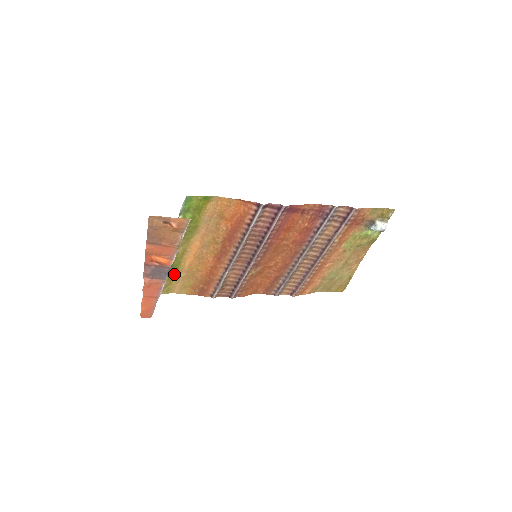
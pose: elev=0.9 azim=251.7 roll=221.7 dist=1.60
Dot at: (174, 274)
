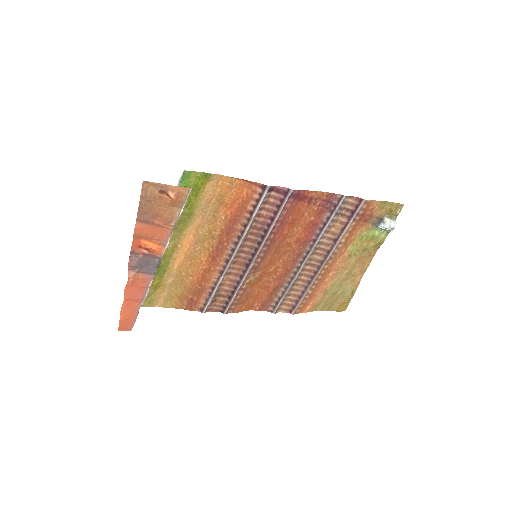
Dot at: (160, 279)
